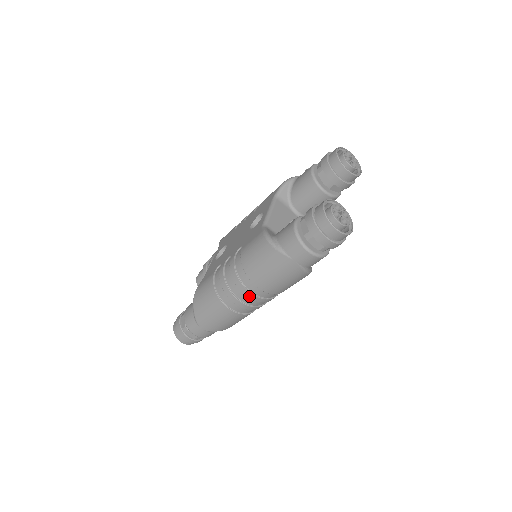
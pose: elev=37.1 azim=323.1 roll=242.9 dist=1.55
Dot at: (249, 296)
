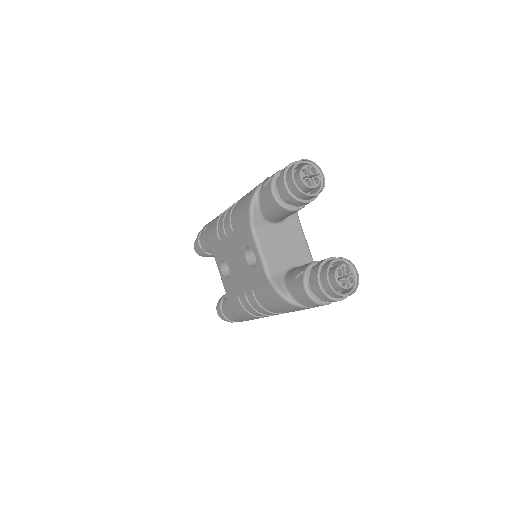
Dot at: occluded
